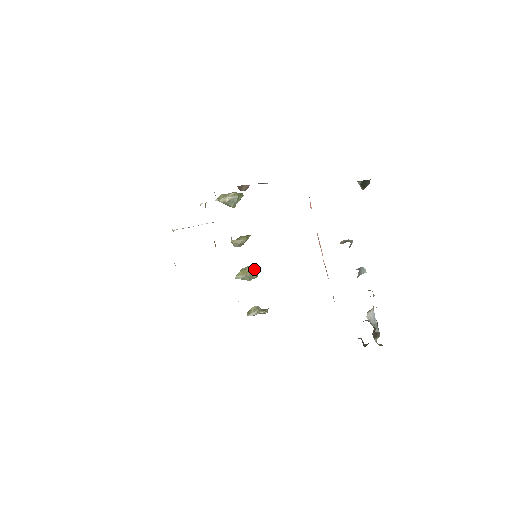
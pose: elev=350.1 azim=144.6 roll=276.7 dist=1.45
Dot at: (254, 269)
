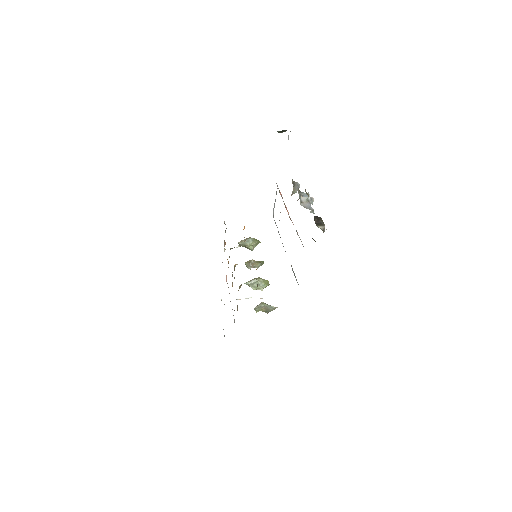
Dot at: (264, 280)
